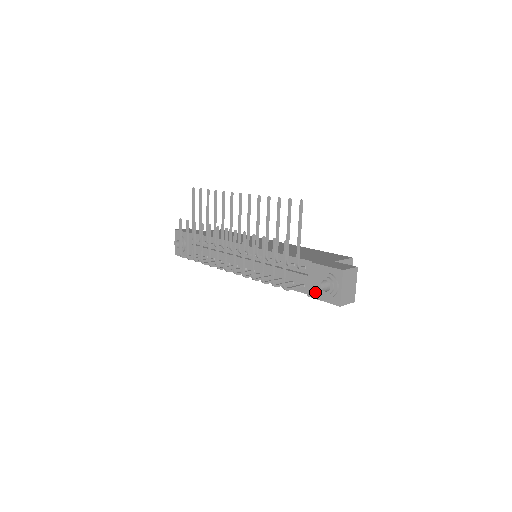
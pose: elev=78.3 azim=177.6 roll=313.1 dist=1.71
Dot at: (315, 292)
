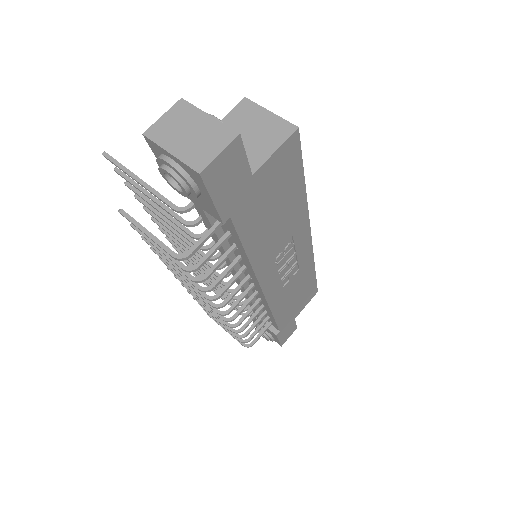
Dot at: (207, 207)
